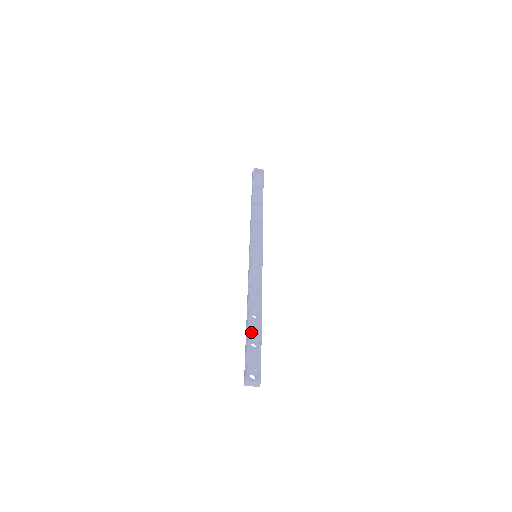
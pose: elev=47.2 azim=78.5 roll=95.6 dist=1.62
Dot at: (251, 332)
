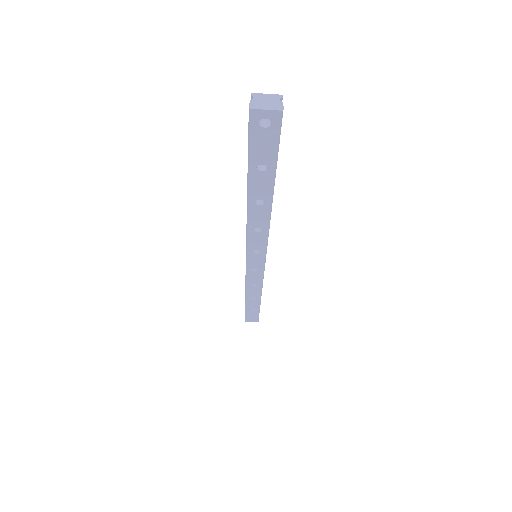
Dot at: occluded
